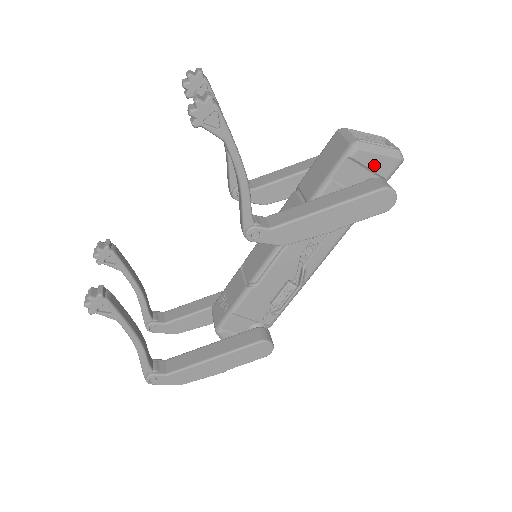
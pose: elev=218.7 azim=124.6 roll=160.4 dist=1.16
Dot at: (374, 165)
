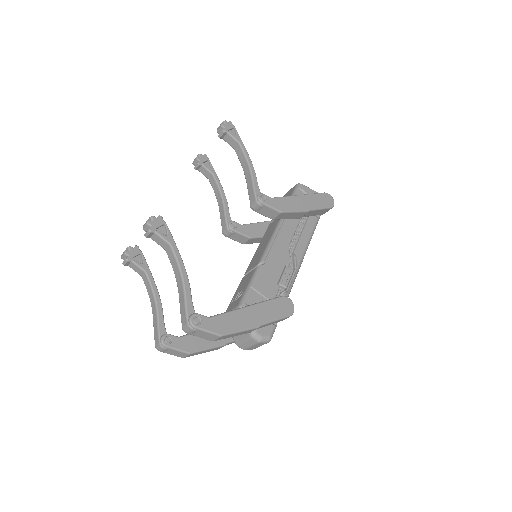
Dot at: occluded
